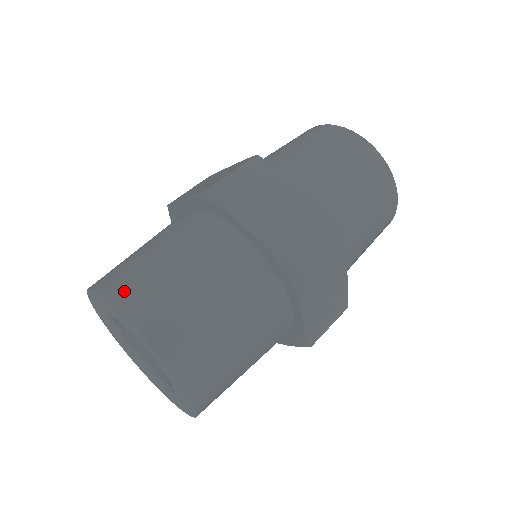
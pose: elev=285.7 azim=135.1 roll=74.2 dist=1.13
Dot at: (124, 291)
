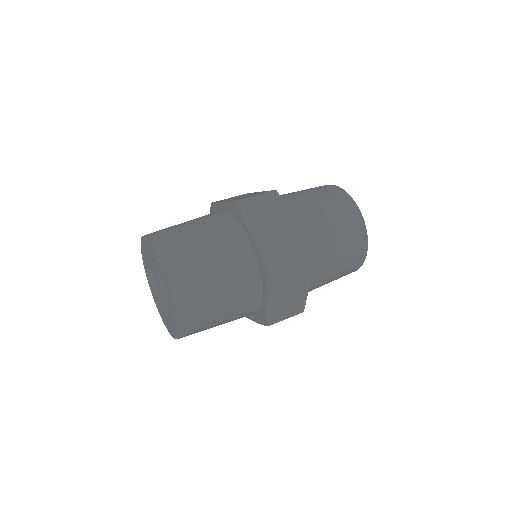
Dot at: (164, 243)
